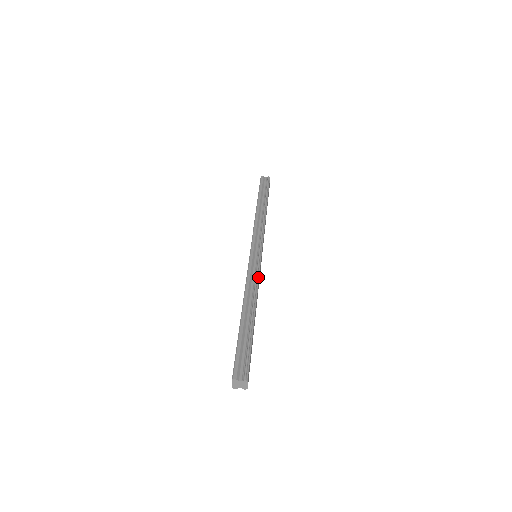
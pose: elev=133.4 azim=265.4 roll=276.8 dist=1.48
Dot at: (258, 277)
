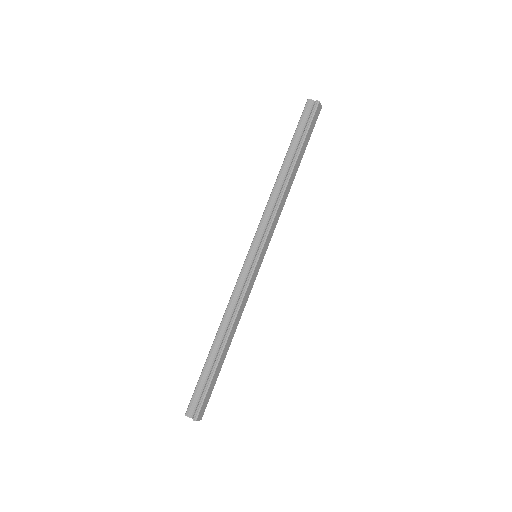
Dot at: (243, 296)
